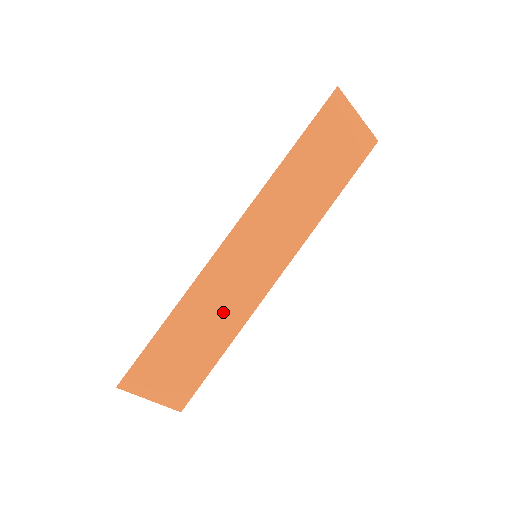
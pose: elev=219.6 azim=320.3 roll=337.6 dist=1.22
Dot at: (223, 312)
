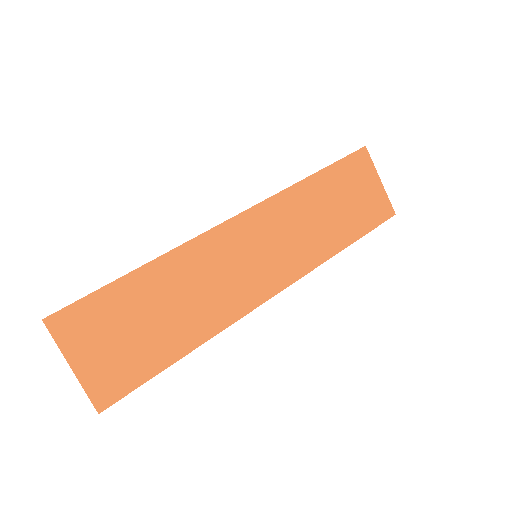
Dot at: (201, 300)
